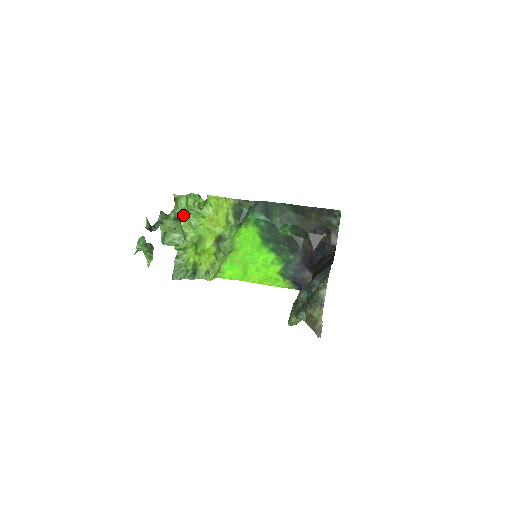
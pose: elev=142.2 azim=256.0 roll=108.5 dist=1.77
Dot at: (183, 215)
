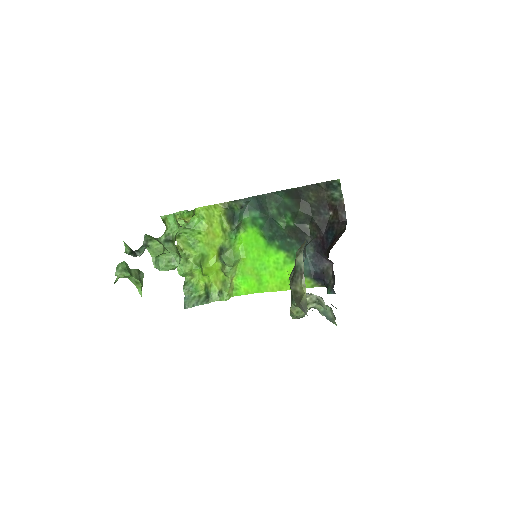
Dot at: (180, 237)
